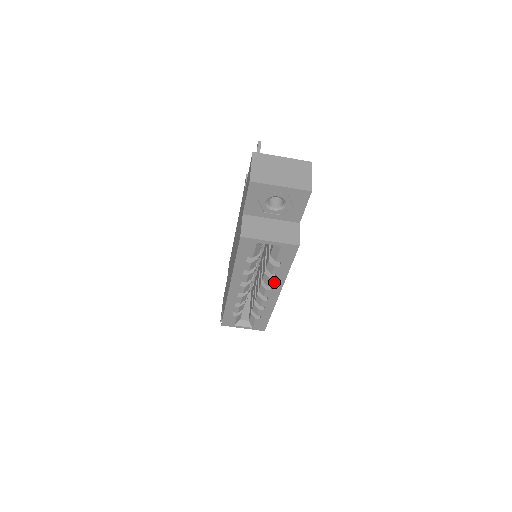
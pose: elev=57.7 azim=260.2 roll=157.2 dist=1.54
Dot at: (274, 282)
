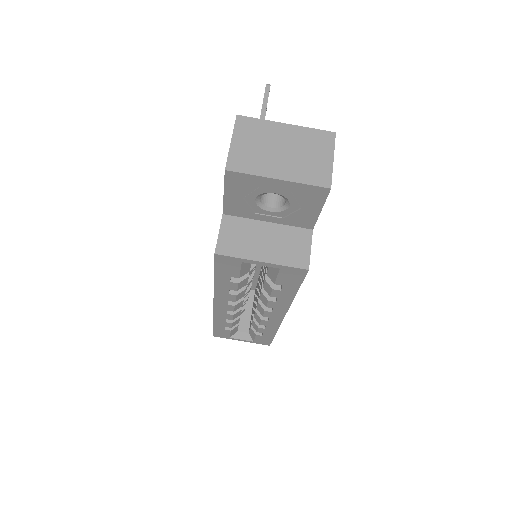
Dot at: (275, 304)
